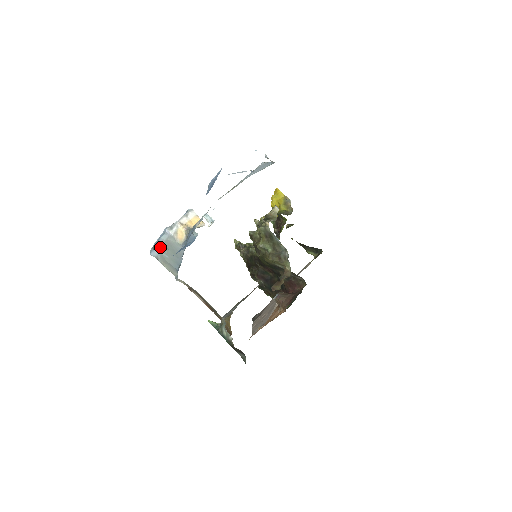
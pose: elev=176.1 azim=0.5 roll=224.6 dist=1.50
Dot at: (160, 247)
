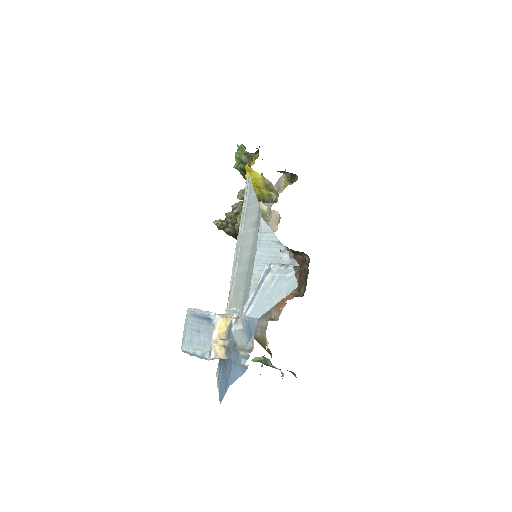
Dot at: occluded
